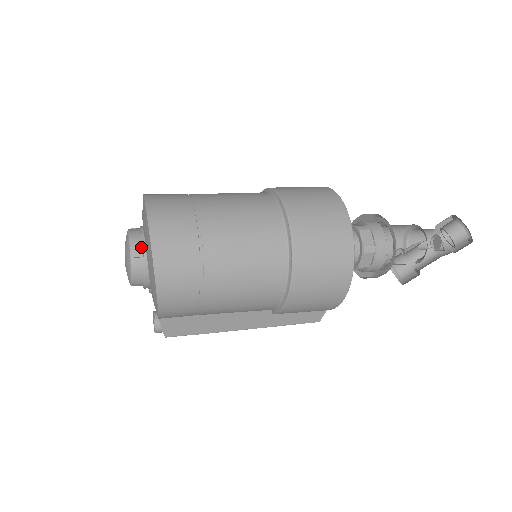
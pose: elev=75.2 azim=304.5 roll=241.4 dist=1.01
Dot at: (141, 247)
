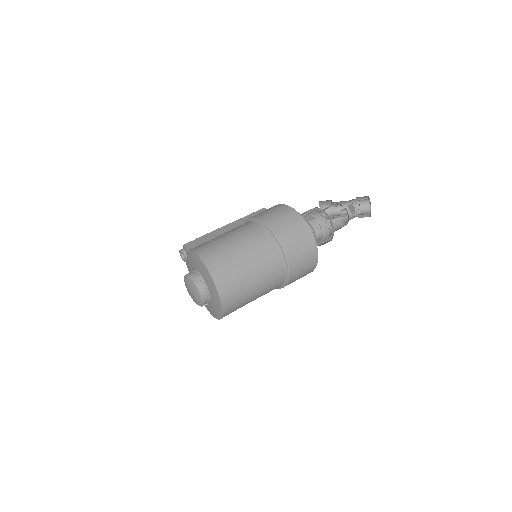
Dot at: (208, 302)
